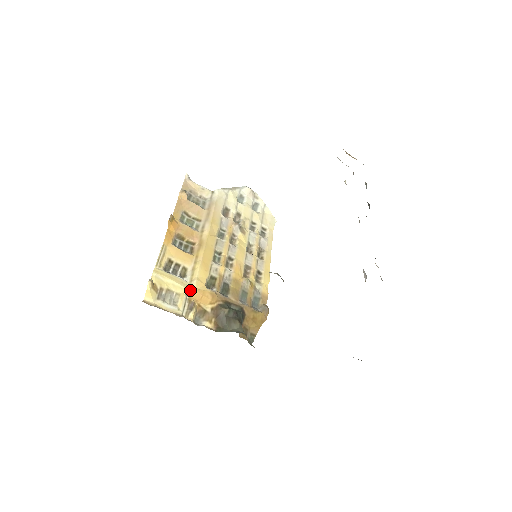
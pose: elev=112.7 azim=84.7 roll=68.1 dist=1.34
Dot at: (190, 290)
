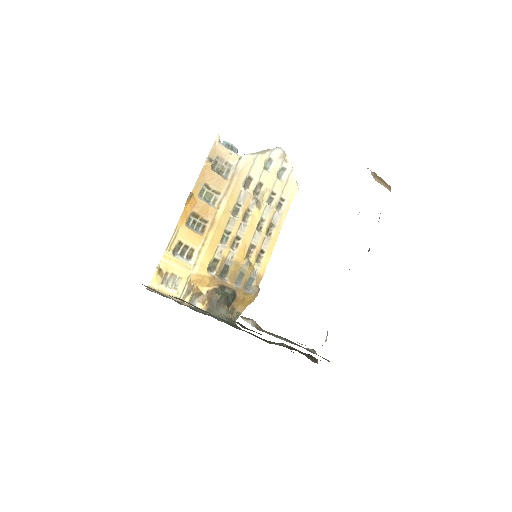
Dot at: (192, 274)
